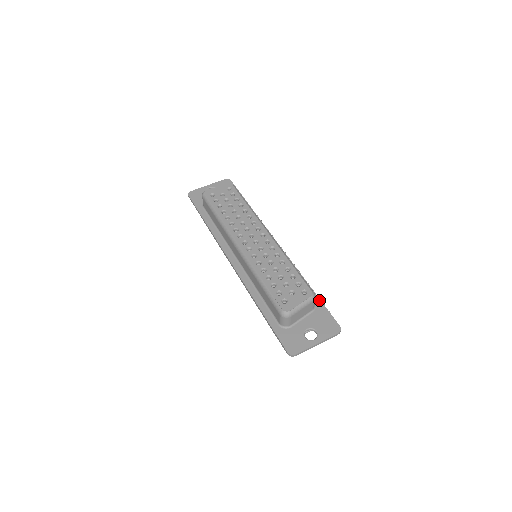
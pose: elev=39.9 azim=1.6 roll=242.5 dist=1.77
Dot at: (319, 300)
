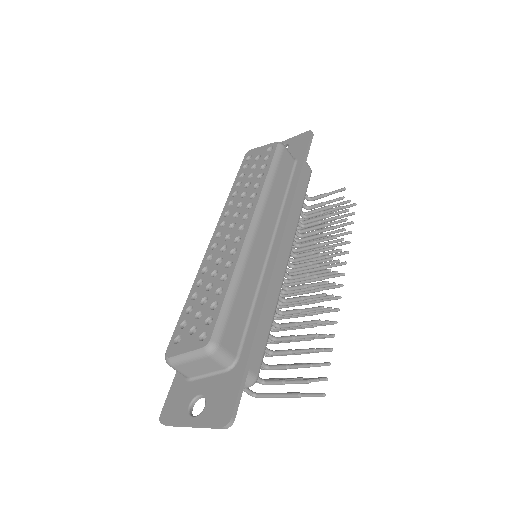
Dot at: (246, 357)
